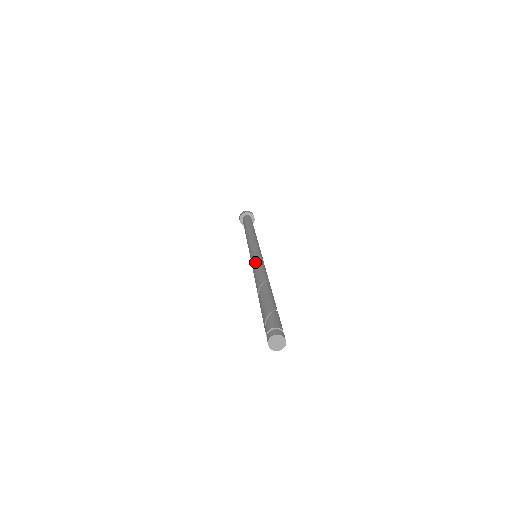
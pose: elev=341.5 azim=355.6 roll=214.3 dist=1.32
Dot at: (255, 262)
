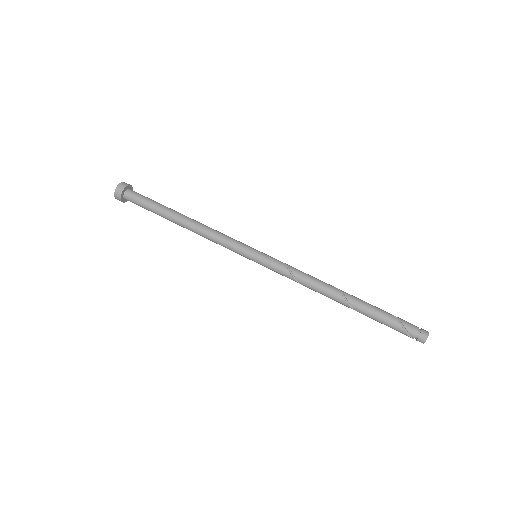
Dot at: (287, 267)
